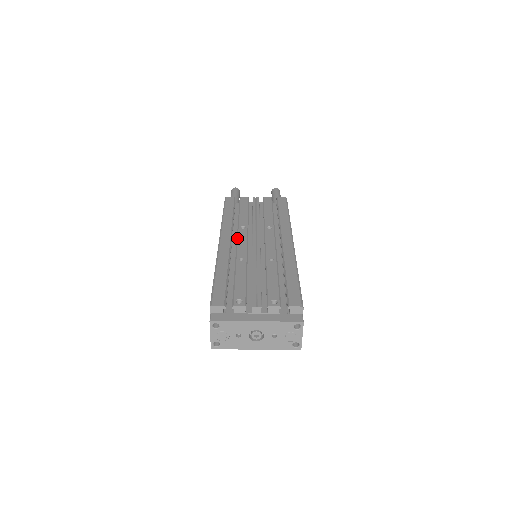
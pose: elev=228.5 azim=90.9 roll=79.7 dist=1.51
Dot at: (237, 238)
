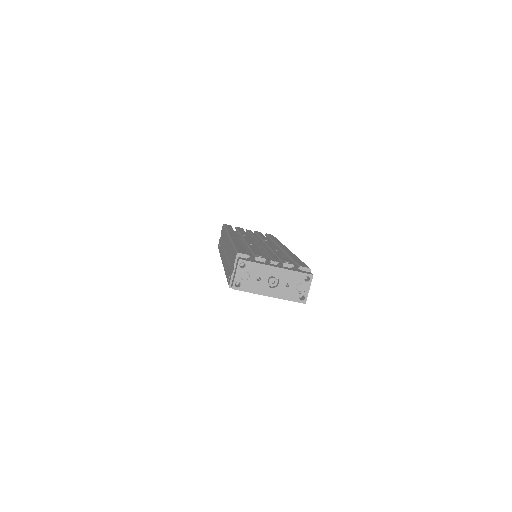
Dot at: (243, 238)
